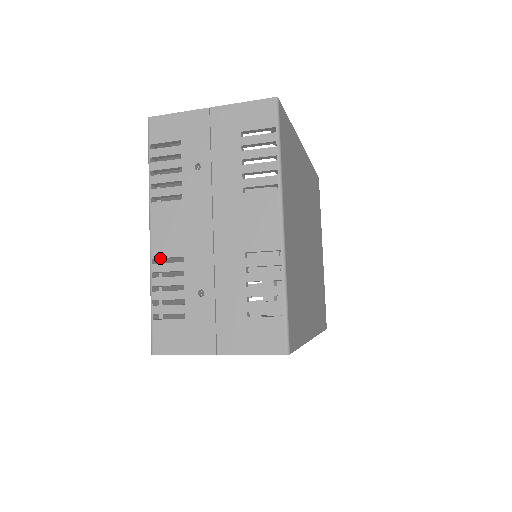
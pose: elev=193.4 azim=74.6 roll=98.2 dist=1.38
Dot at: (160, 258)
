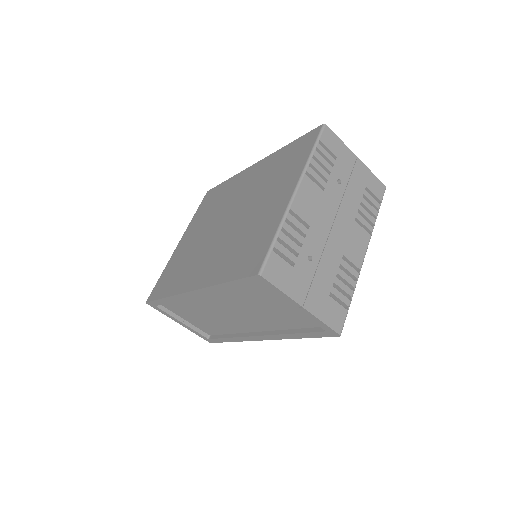
Dot at: (293, 213)
